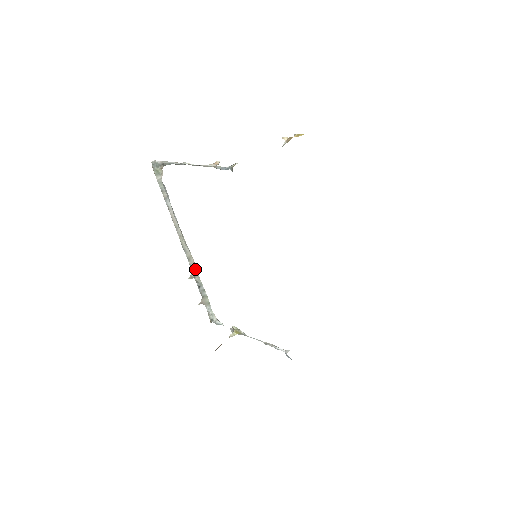
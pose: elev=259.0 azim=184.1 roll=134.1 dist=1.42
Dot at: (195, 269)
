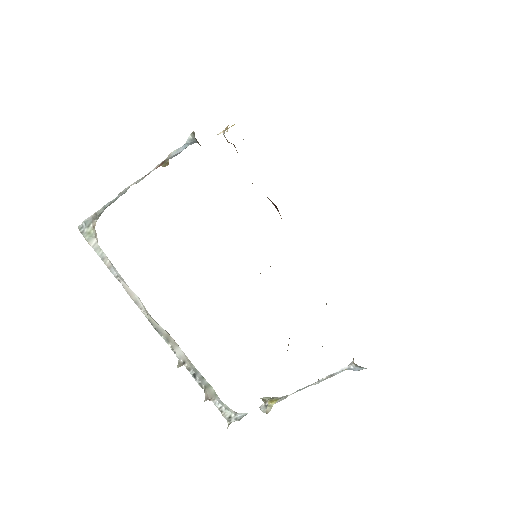
Dot at: (180, 351)
